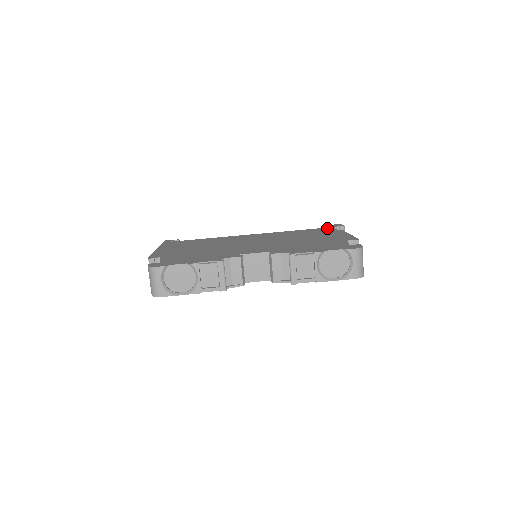
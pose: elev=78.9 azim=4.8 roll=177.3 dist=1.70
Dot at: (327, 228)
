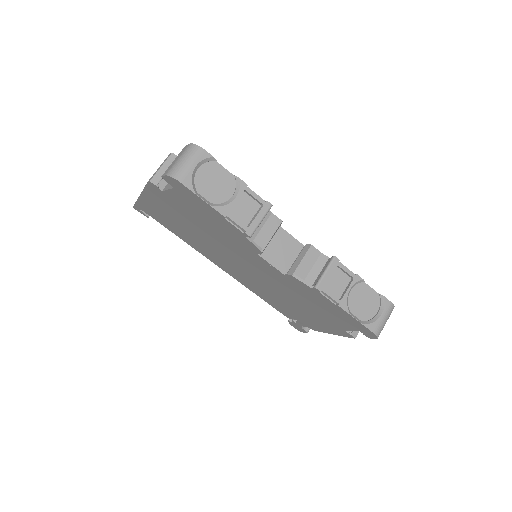
Dot at: occluded
